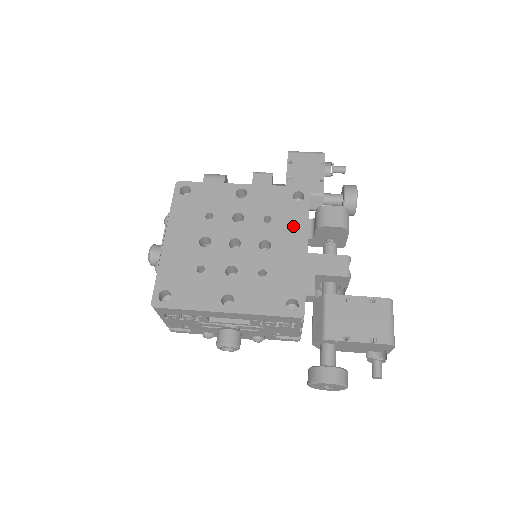
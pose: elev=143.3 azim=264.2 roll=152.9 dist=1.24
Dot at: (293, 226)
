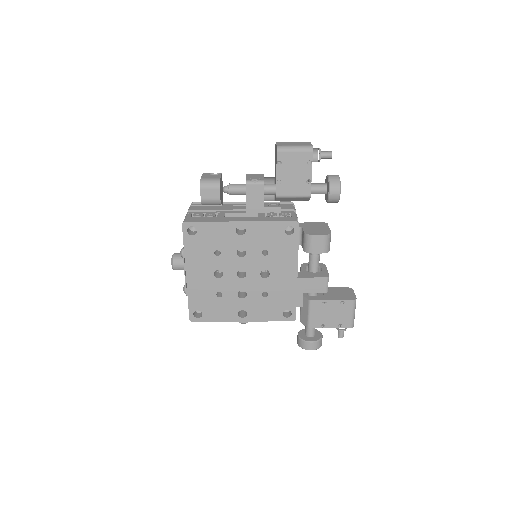
Dot at: (286, 257)
